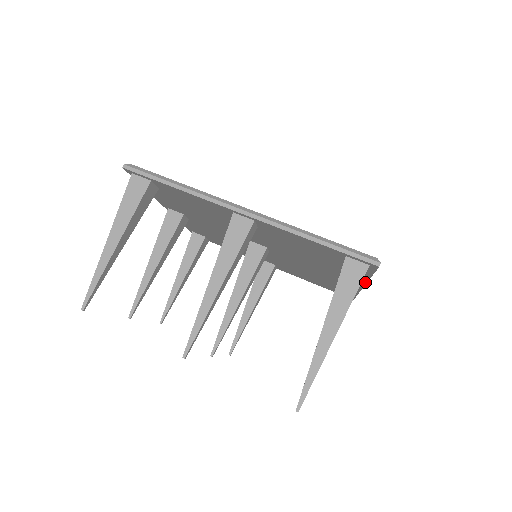
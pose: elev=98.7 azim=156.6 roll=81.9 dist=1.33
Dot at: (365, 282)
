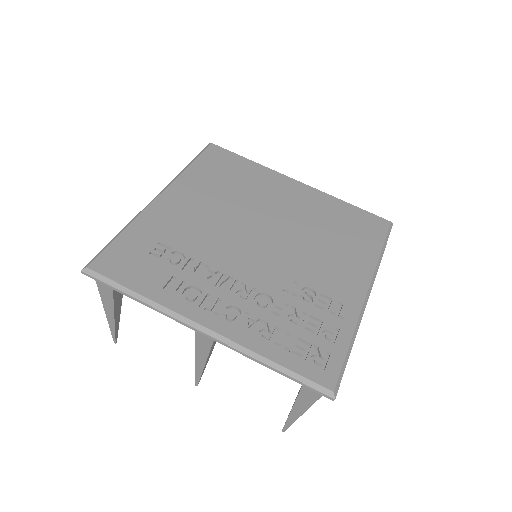
Dot at: occluded
